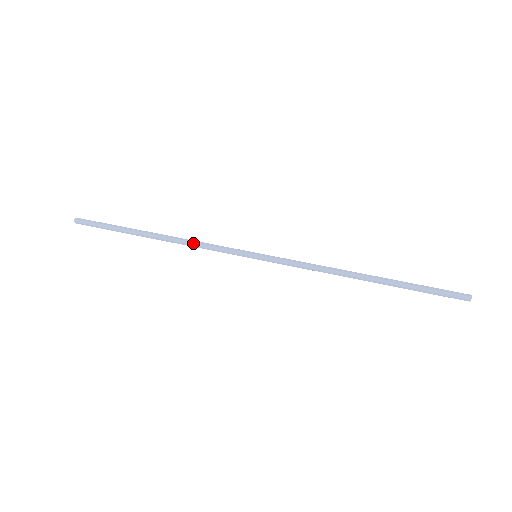
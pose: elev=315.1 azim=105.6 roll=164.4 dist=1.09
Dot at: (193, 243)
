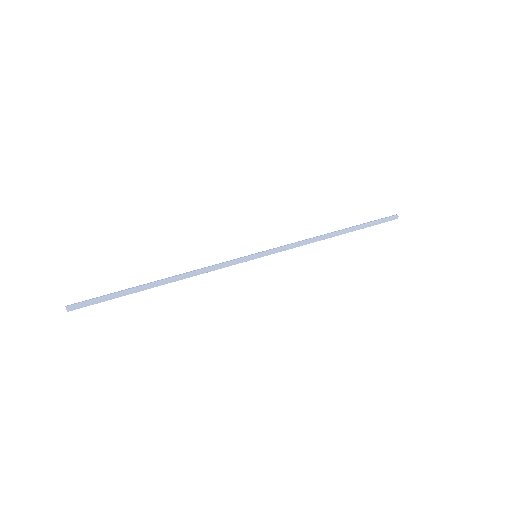
Dot at: (201, 273)
